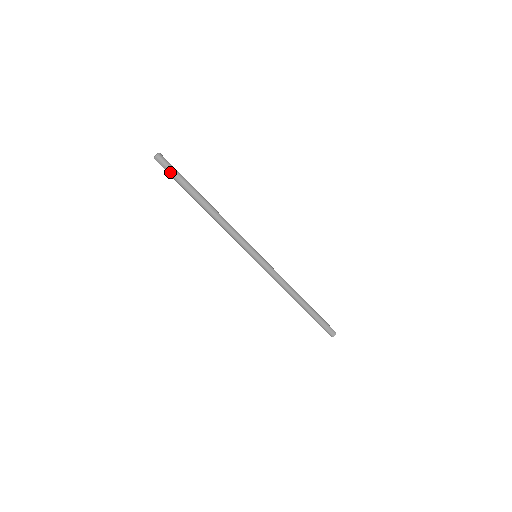
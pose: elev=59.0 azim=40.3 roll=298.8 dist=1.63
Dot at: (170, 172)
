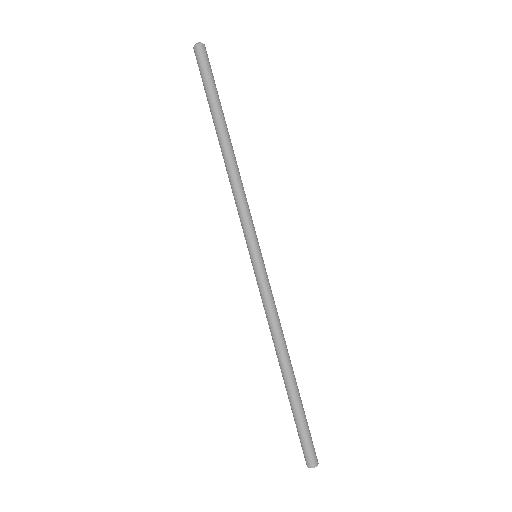
Dot at: (206, 70)
